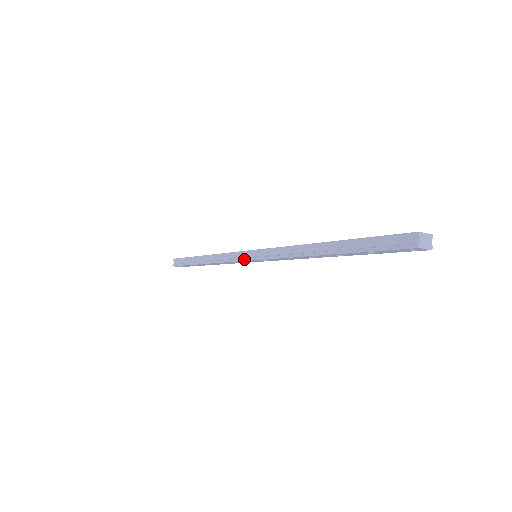
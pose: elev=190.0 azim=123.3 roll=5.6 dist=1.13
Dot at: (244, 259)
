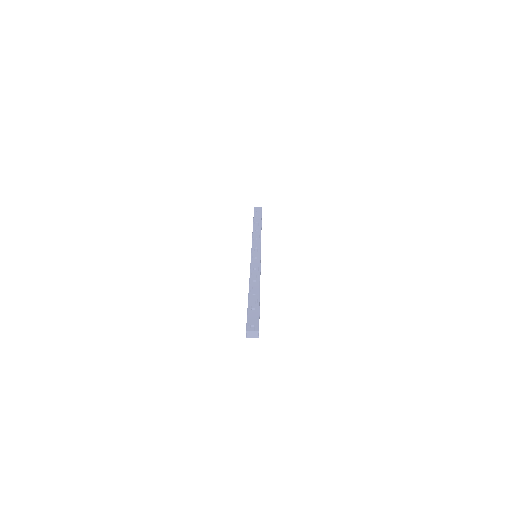
Dot at: occluded
